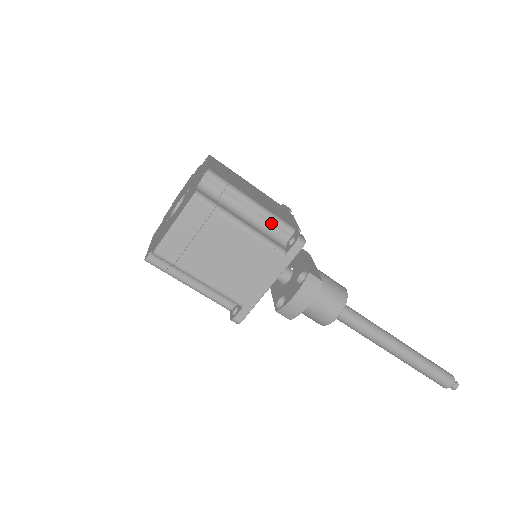
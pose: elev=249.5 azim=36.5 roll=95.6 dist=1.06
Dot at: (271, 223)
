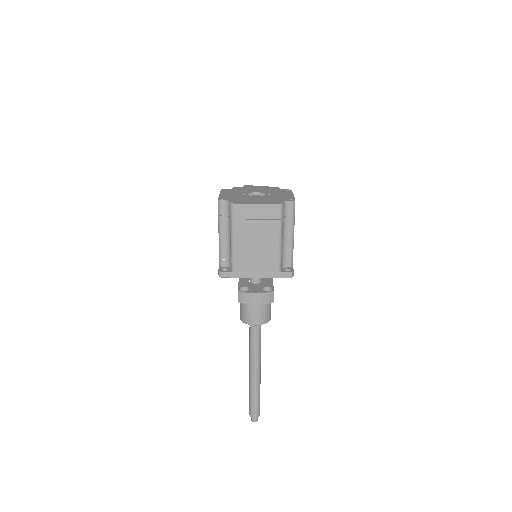
Dot at: (288, 252)
